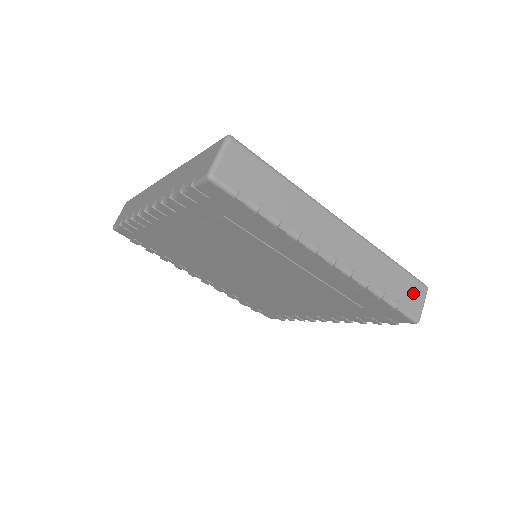
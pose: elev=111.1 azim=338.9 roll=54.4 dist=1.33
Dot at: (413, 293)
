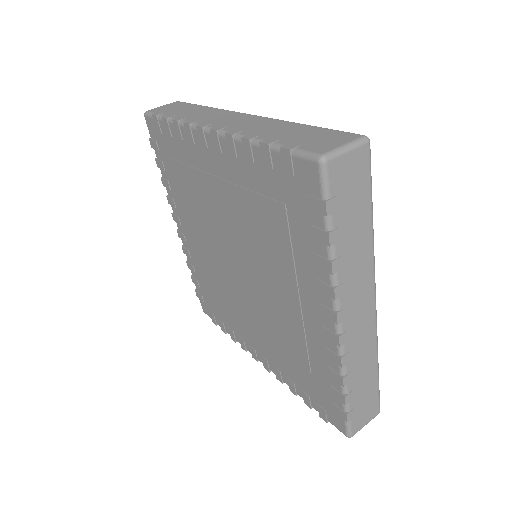
Dot at: (326, 139)
